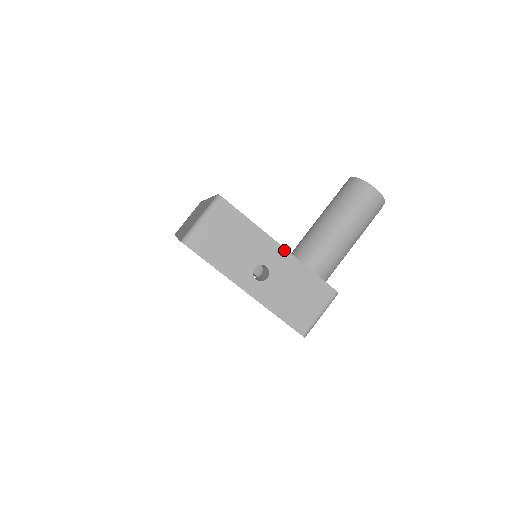
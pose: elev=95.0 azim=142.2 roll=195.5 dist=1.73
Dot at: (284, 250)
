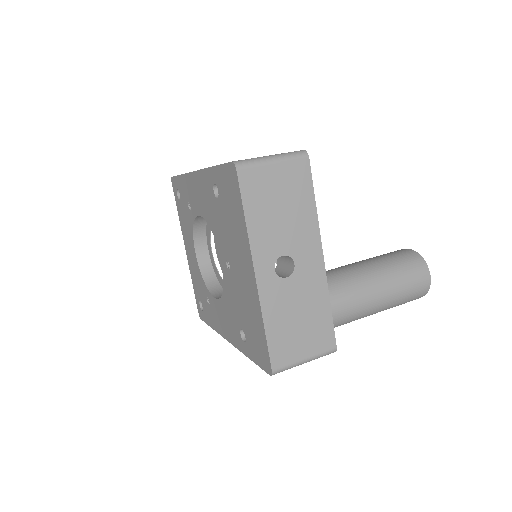
Dot at: (322, 262)
